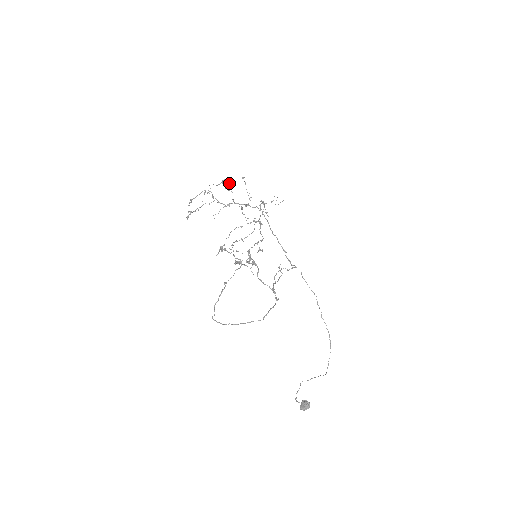
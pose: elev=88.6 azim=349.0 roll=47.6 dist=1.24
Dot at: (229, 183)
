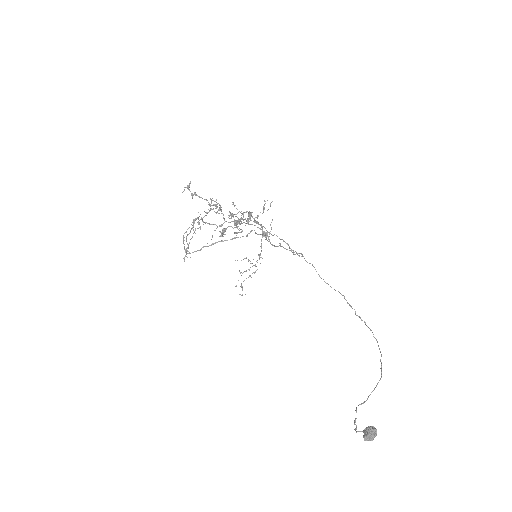
Dot at: occluded
